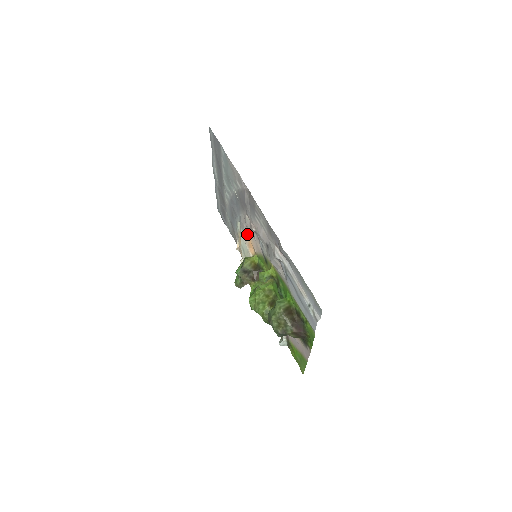
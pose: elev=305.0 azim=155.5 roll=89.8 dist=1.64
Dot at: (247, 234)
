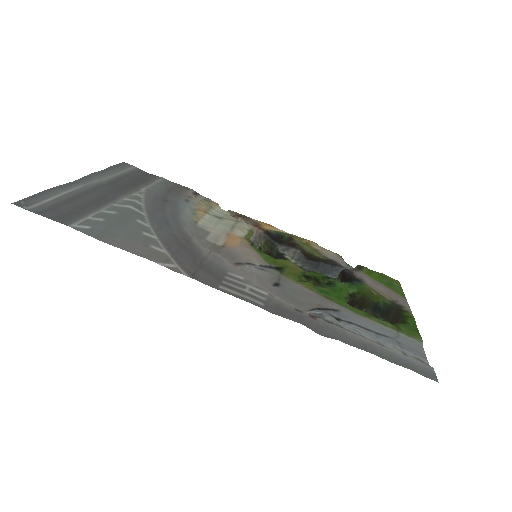
Dot at: (219, 242)
